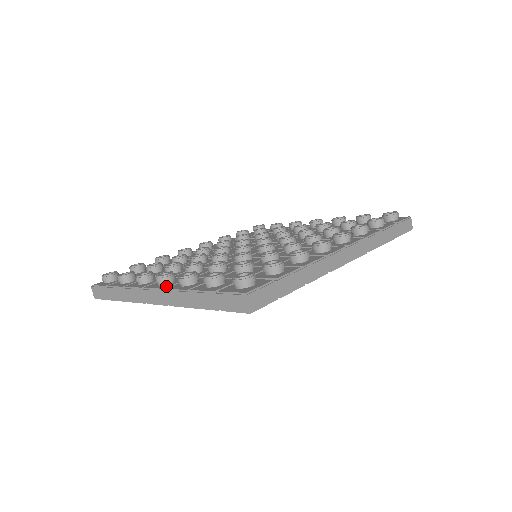
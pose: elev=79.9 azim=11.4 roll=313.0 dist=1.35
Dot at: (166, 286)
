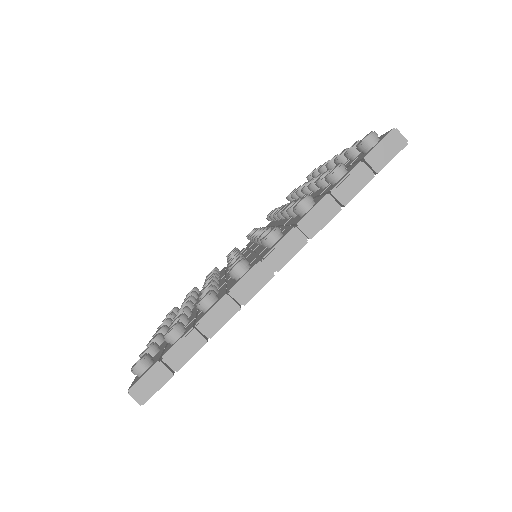
Dot at: occluded
